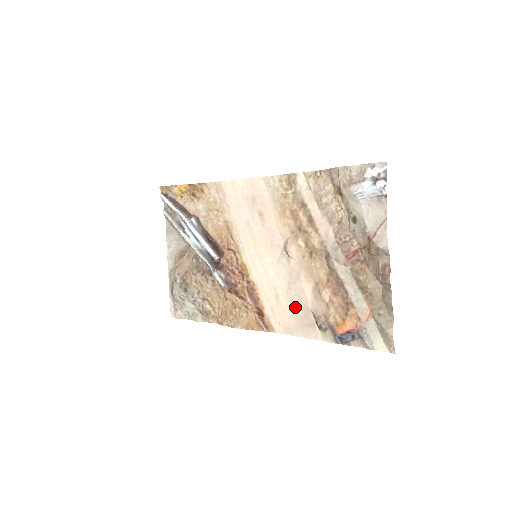
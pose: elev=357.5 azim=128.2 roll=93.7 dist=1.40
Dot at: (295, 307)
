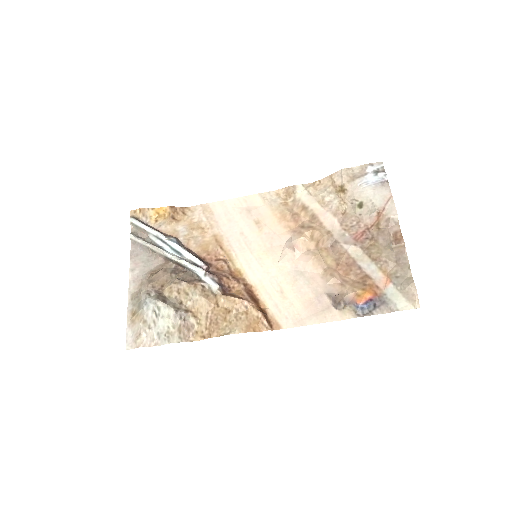
Dot at: (305, 295)
